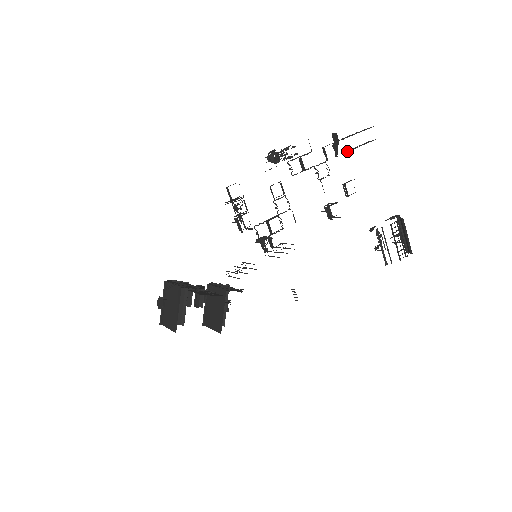
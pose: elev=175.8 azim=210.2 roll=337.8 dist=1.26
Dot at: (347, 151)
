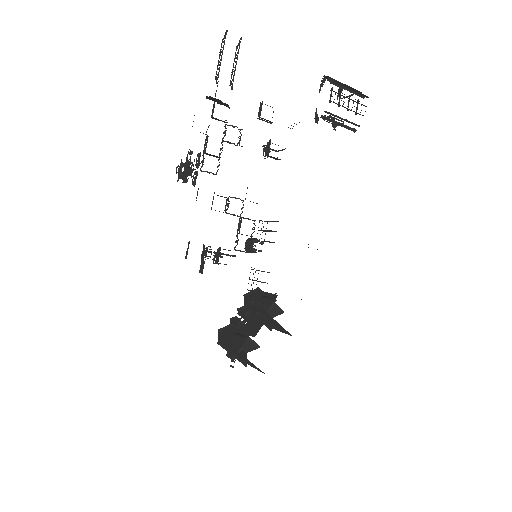
Dot at: (232, 87)
